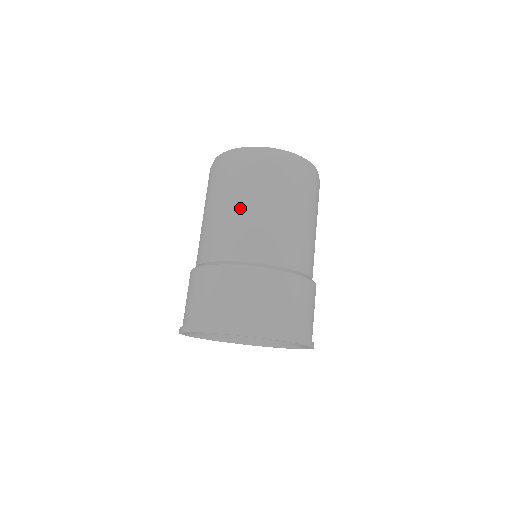
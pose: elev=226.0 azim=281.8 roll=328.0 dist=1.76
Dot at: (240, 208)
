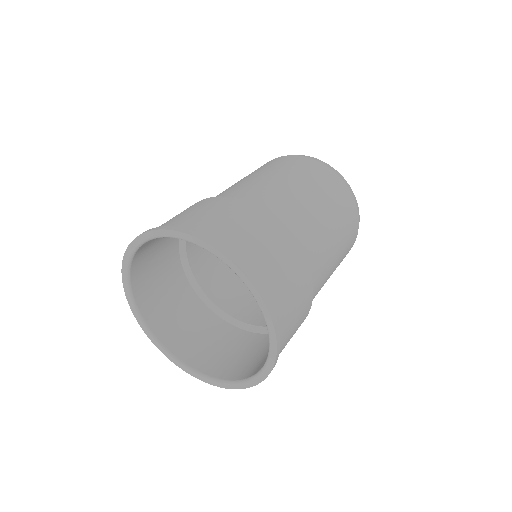
Dot at: (299, 188)
